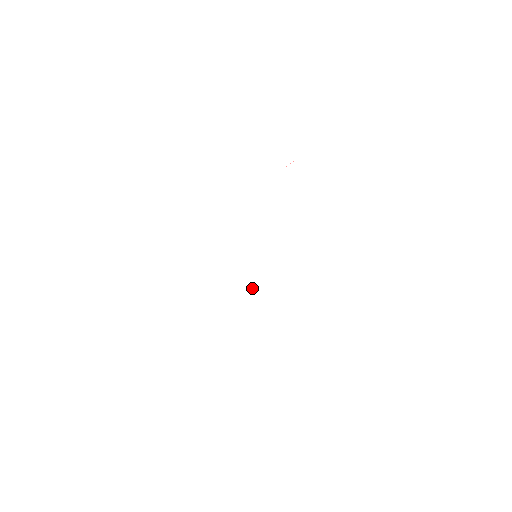
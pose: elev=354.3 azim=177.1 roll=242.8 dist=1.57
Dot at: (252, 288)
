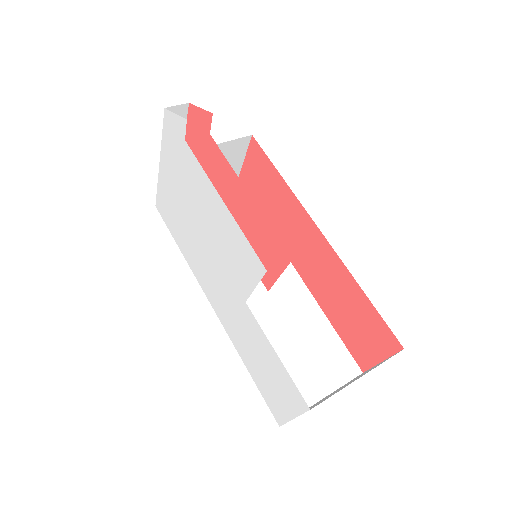
Dot at: (226, 309)
